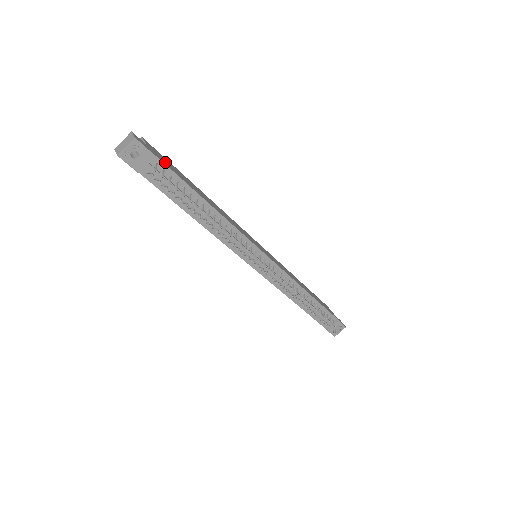
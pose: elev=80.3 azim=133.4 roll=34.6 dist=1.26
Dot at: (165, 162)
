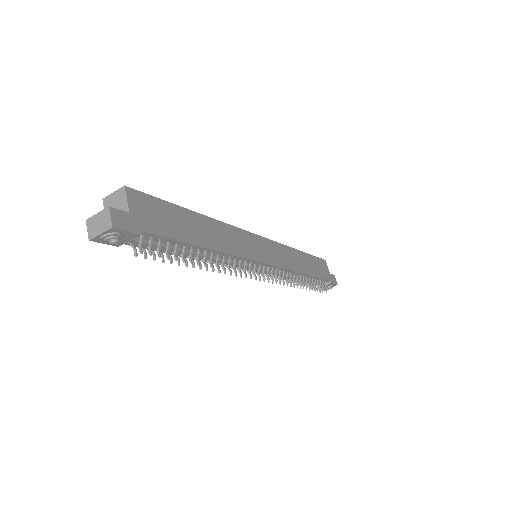
Dot at: (154, 223)
